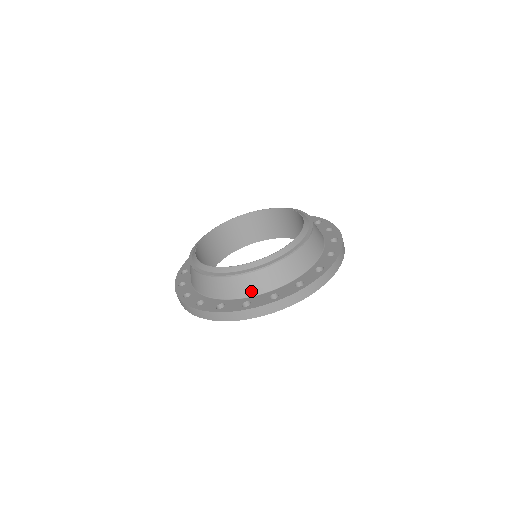
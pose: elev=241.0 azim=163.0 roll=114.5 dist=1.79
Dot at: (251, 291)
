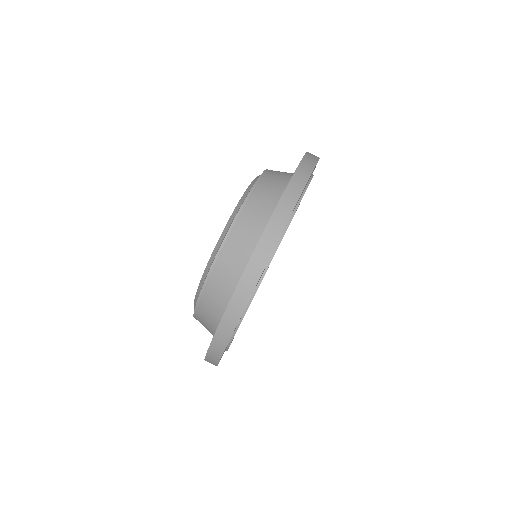
Dot at: (216, 318)
